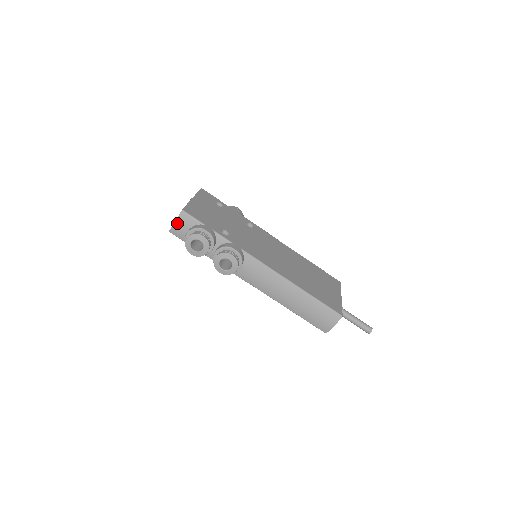
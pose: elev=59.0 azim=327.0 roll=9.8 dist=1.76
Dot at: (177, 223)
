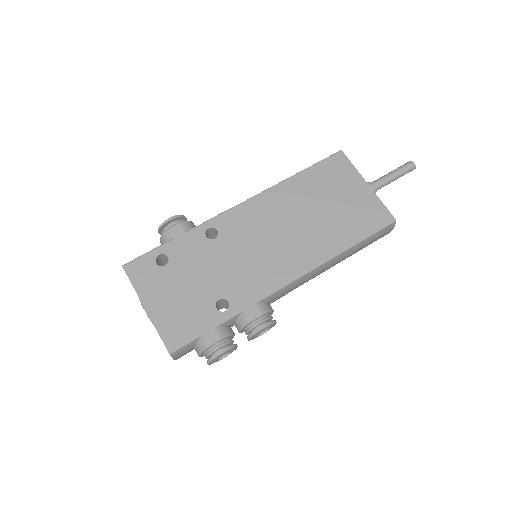
Dot at: (177, 358)
